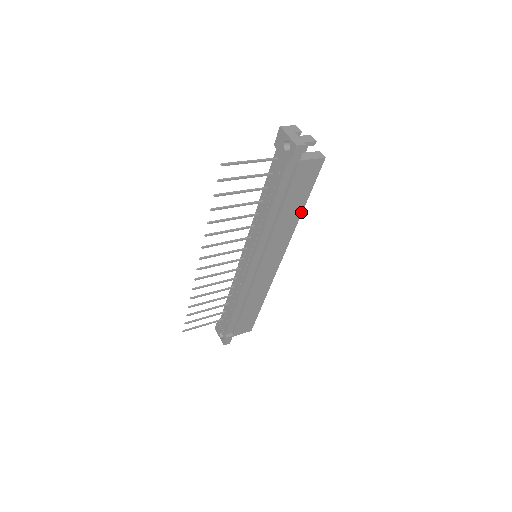
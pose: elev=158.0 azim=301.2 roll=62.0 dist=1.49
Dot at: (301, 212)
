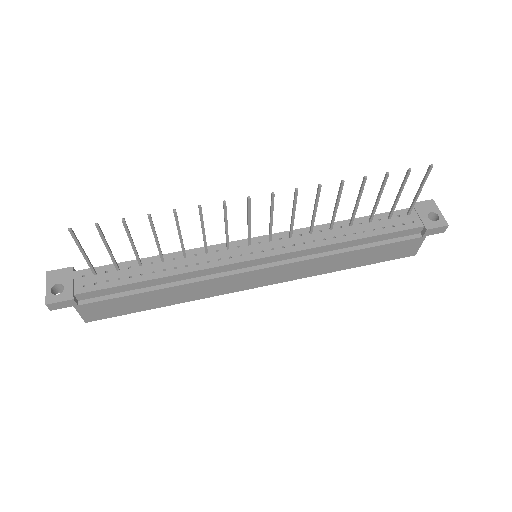
Dot at: (344, 269)
